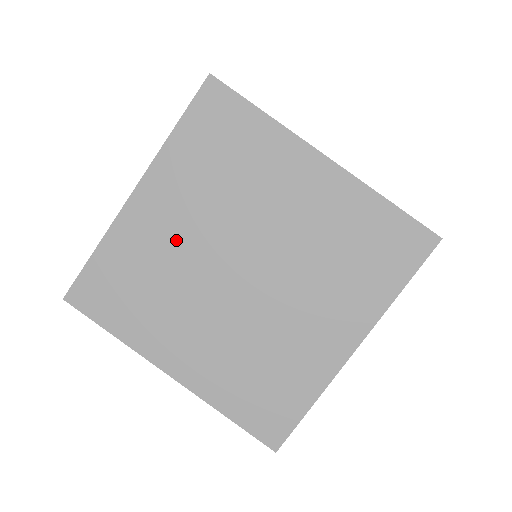
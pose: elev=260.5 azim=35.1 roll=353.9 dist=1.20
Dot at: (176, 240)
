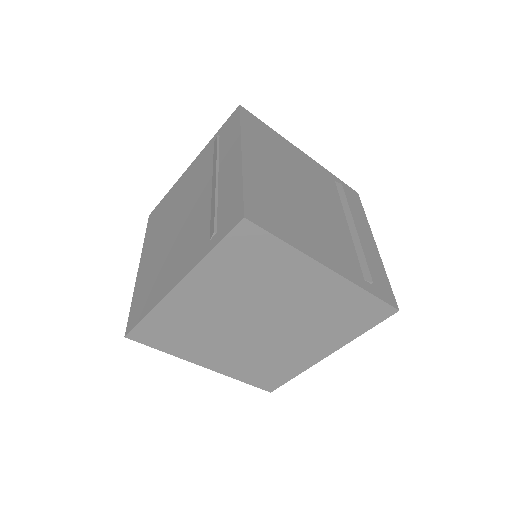
Dot at: (211, 310)
